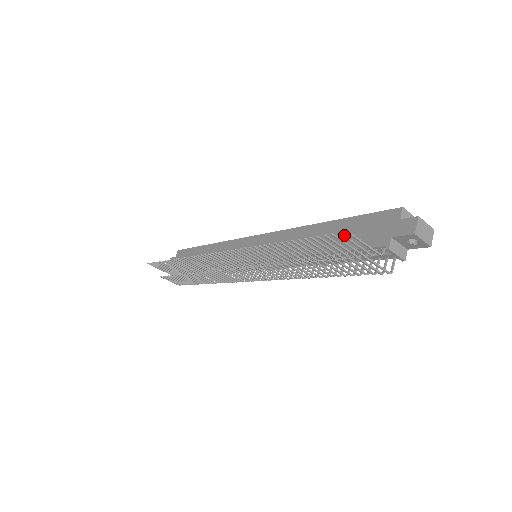
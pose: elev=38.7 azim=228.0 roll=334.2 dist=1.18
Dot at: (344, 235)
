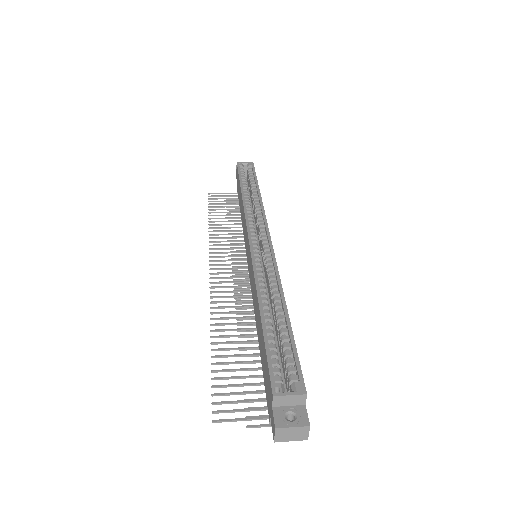
Dot at: (219, 412)
